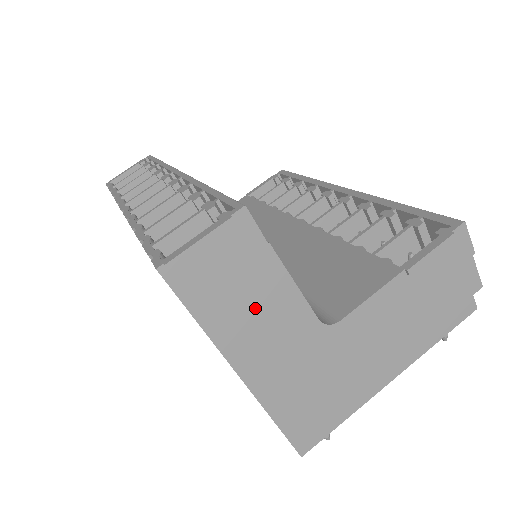
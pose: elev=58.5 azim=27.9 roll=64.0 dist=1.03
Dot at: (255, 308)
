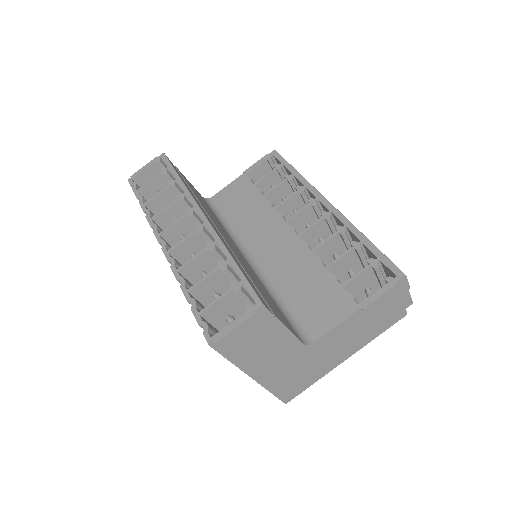
Dot at: (265, 348)
